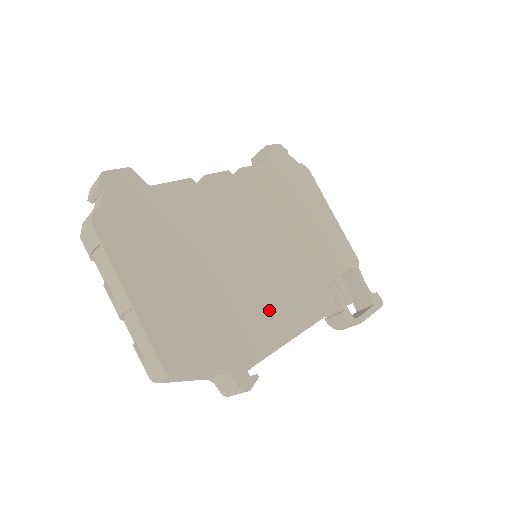
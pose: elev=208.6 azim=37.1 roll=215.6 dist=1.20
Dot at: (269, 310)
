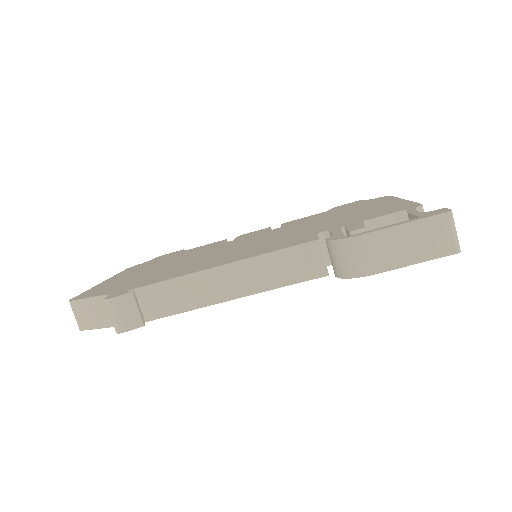
Dot at: (207, 263)
